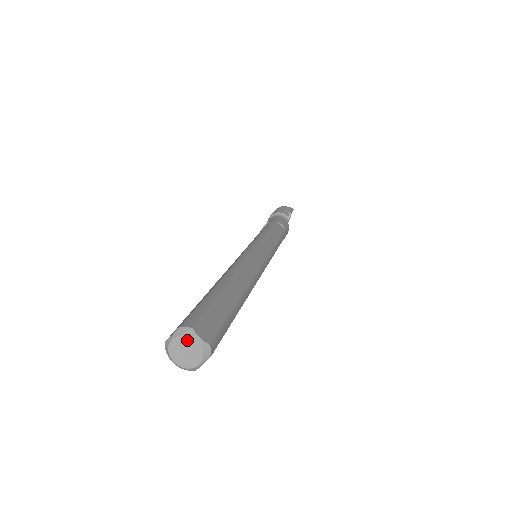
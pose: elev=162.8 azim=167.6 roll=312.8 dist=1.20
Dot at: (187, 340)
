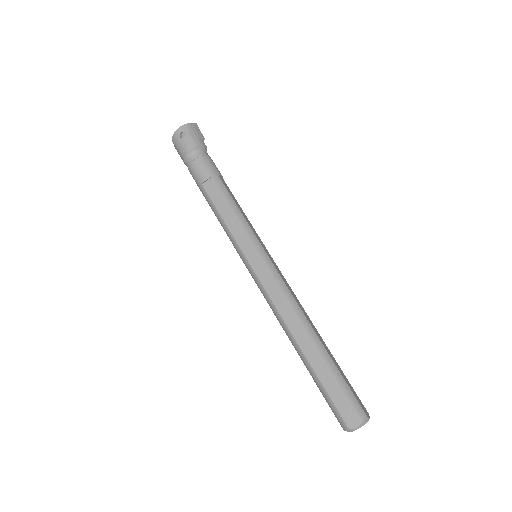
Dot at: occluded
